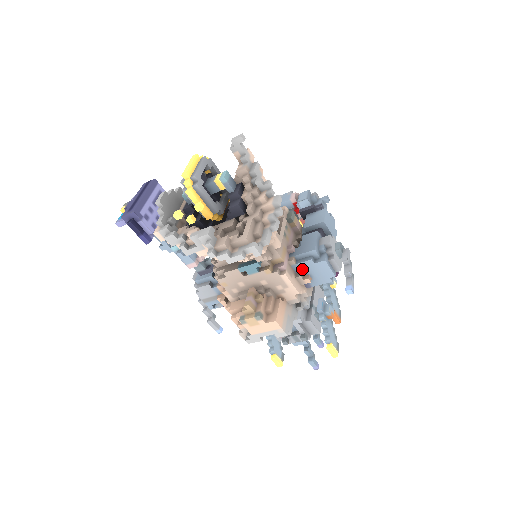
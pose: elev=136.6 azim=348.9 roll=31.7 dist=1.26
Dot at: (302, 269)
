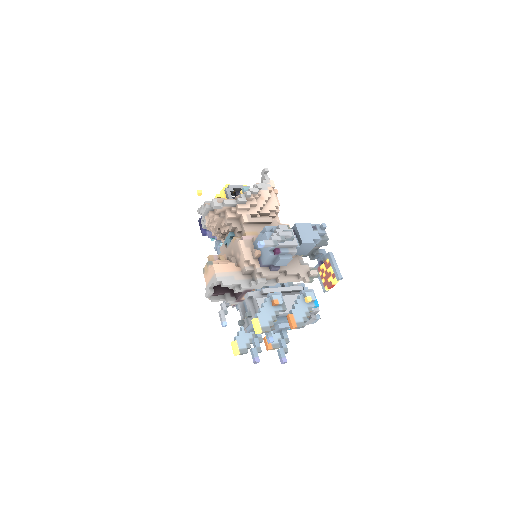
Dot at: (257, 245)
